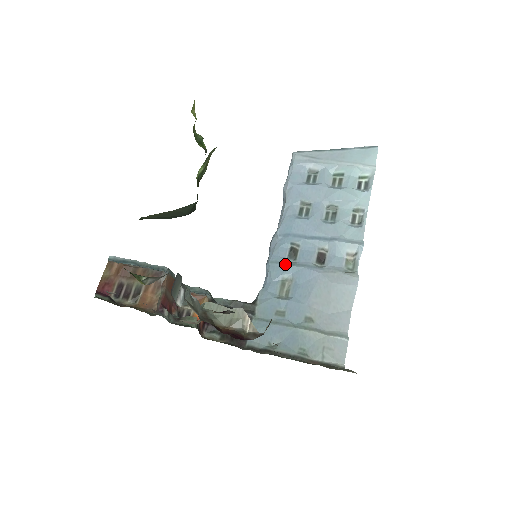
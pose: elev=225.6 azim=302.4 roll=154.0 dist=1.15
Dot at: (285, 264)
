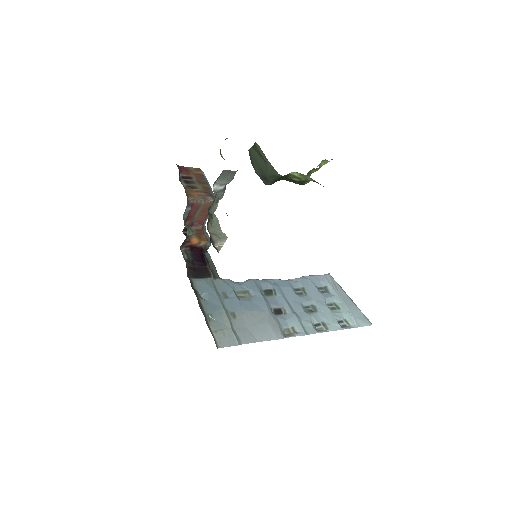
Dot at: (259, 288)
